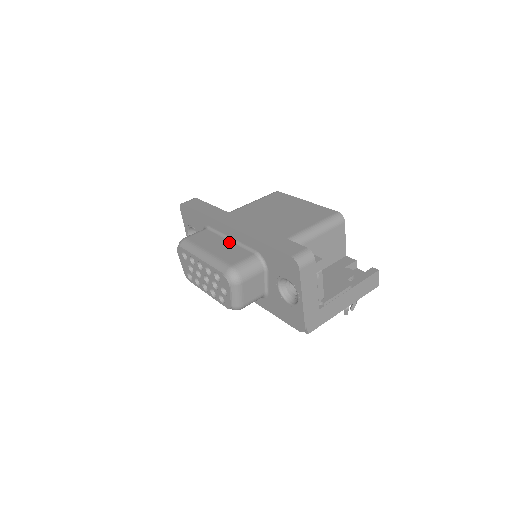
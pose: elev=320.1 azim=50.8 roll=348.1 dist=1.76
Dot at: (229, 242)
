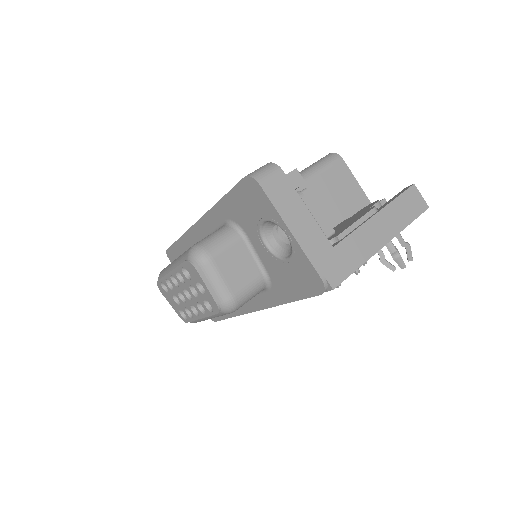
Dot at: occluded
